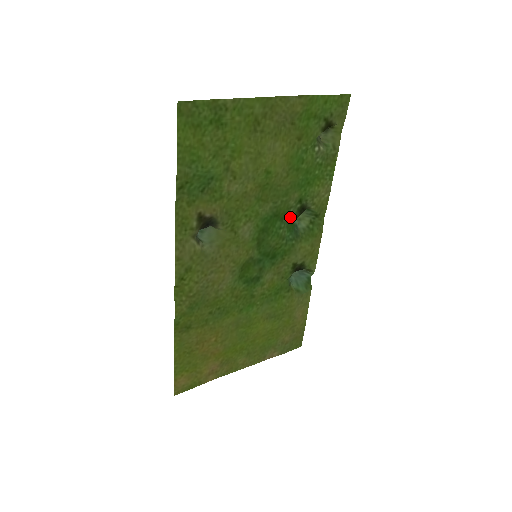
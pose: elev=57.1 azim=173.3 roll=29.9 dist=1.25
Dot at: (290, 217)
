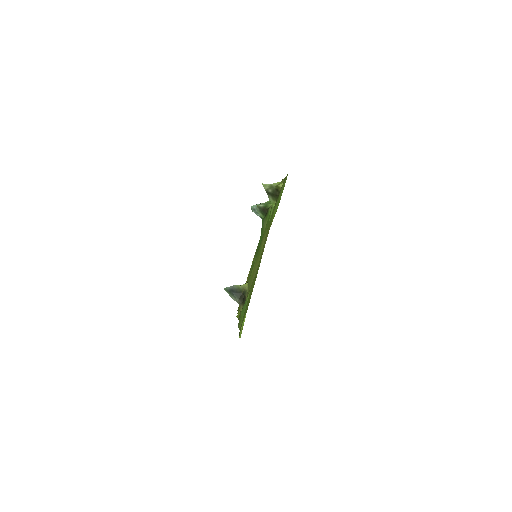
Dot at: (262, 224)
